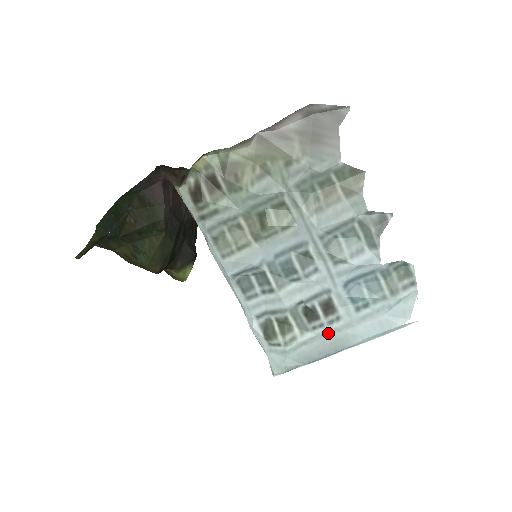
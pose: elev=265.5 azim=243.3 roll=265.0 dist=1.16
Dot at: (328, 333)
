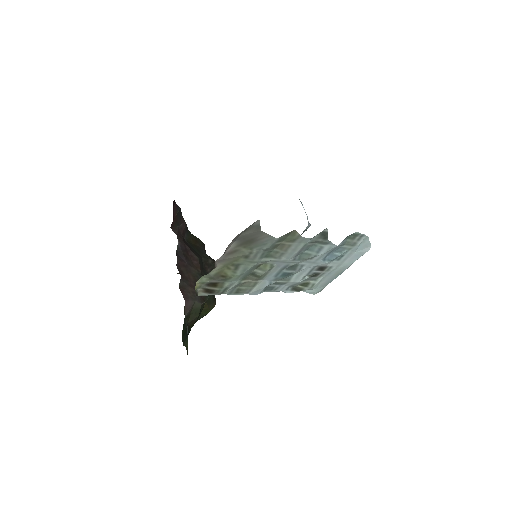
Dot at: (330, 273)
